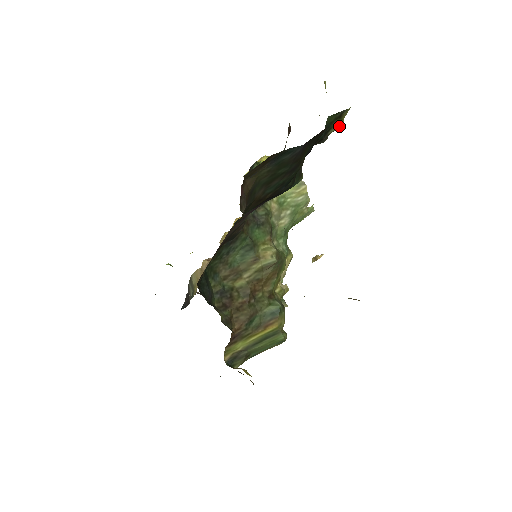
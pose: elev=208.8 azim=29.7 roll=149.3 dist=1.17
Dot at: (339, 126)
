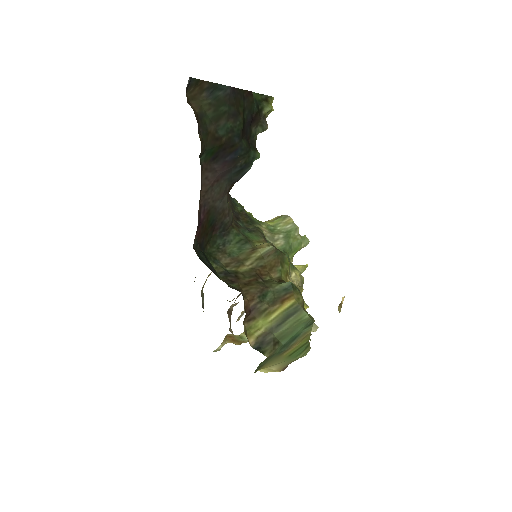
Dot at: (269, 108)
